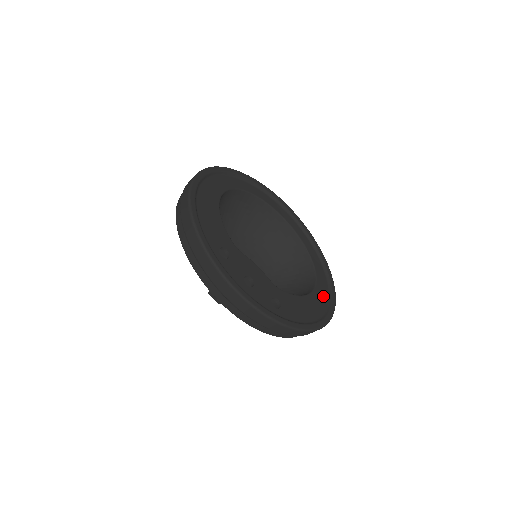
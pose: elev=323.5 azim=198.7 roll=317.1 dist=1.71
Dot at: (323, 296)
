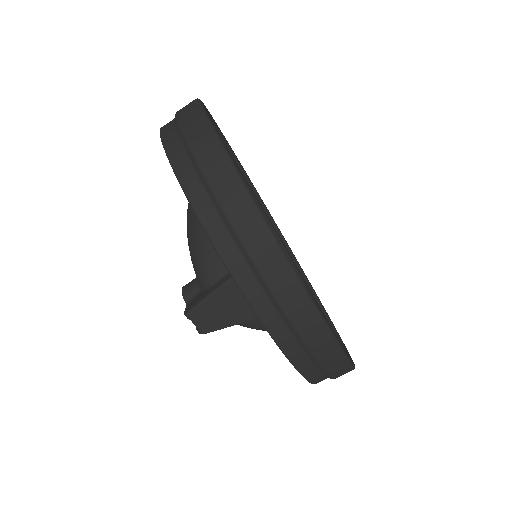
Dot at: (328, 323)
